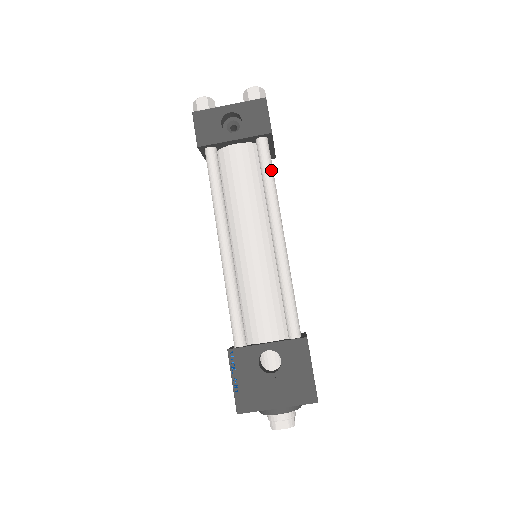
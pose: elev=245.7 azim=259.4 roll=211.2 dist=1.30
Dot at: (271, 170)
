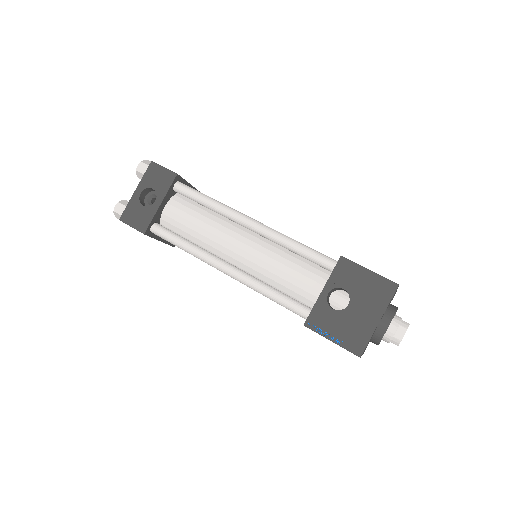
Dot at: (202, 194)
